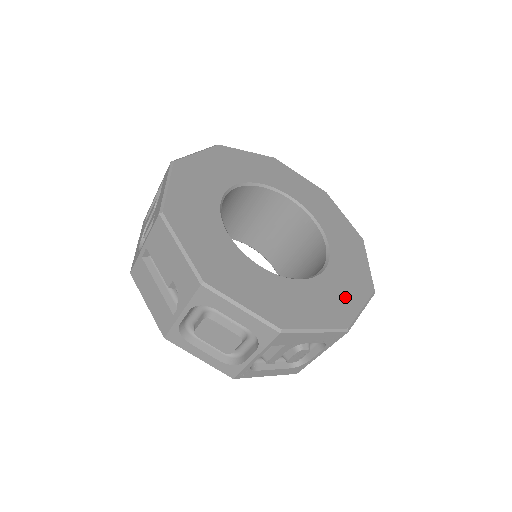
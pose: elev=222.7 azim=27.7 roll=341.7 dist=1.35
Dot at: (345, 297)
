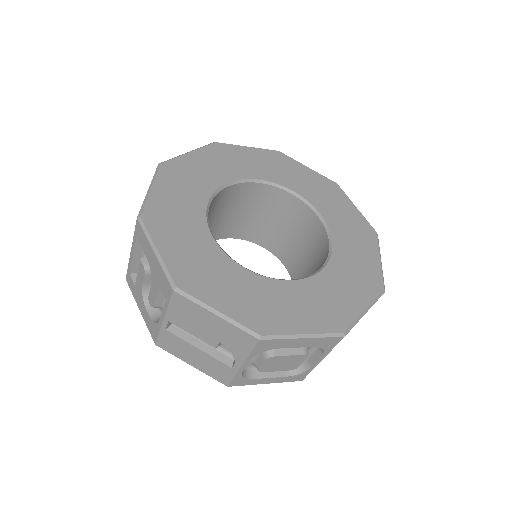
Dot at: (363, 258)
